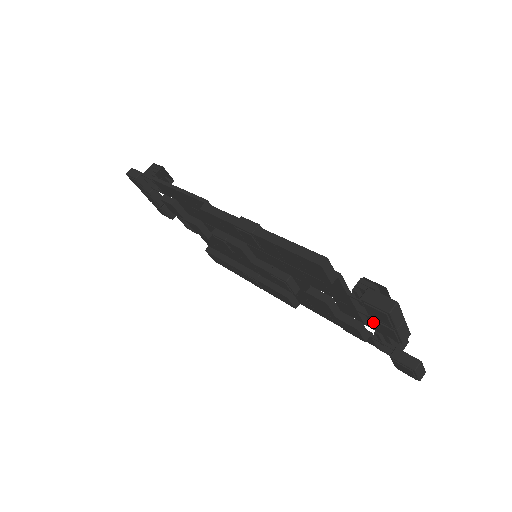
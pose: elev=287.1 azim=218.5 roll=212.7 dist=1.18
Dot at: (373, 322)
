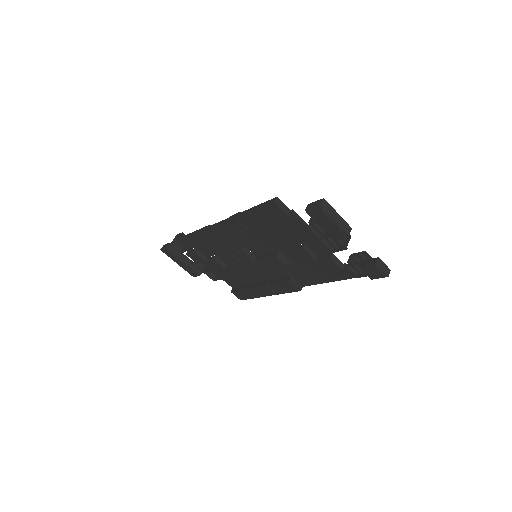
Dot at: (324, 230)
